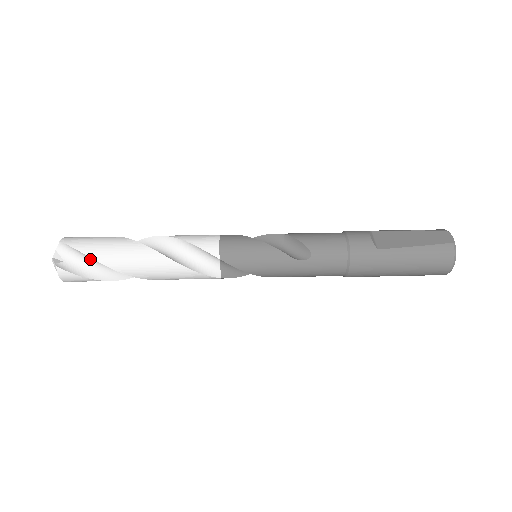
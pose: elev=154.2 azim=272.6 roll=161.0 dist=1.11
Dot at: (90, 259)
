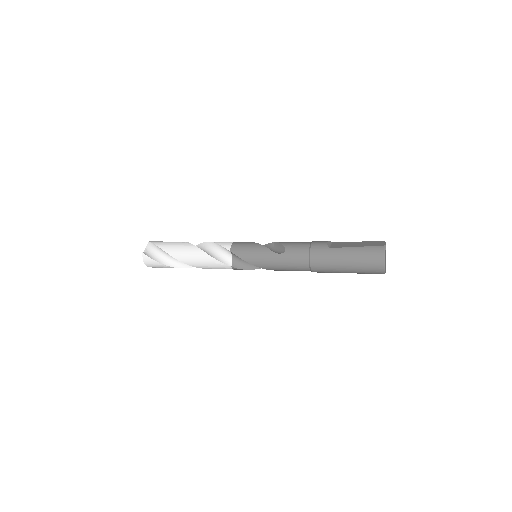
Dot at: (161, 251)
